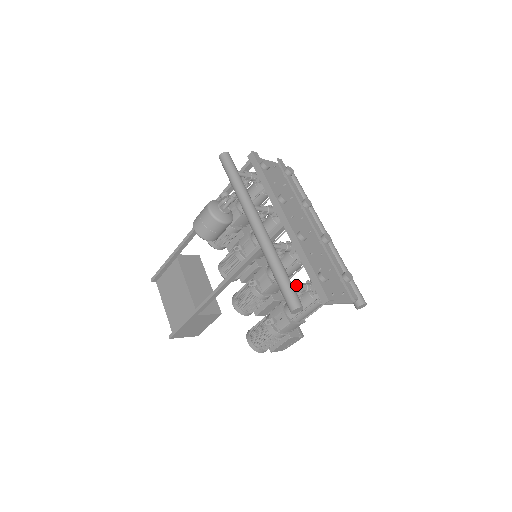
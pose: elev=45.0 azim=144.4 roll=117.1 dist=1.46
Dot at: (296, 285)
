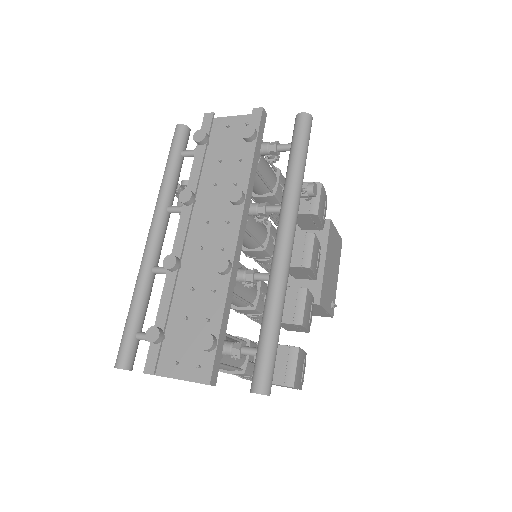
Dot at: (143, 334)
